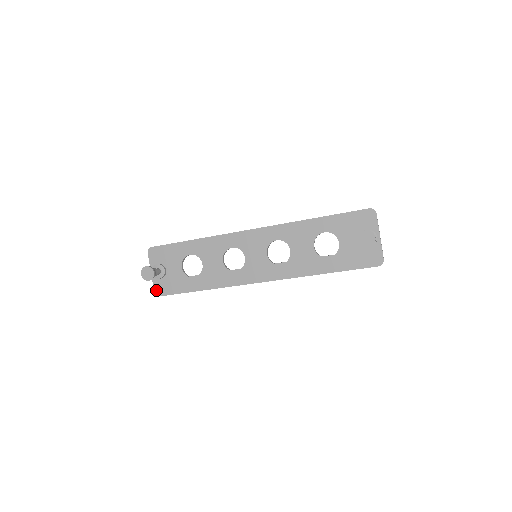
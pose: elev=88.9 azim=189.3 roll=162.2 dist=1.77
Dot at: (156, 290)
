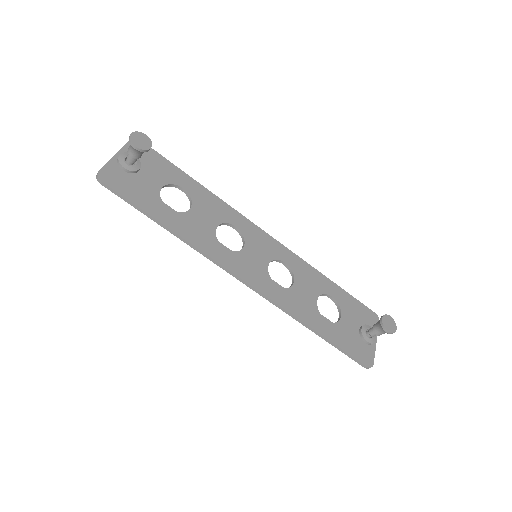
Dot at: (104, 172)
